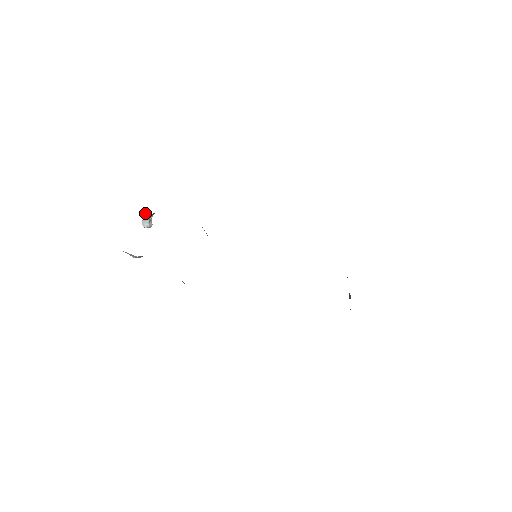
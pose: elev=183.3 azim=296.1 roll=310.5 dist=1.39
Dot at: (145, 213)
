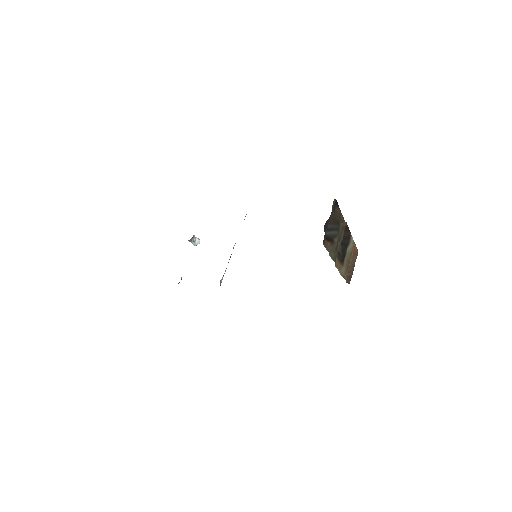
Dot at: occluded
